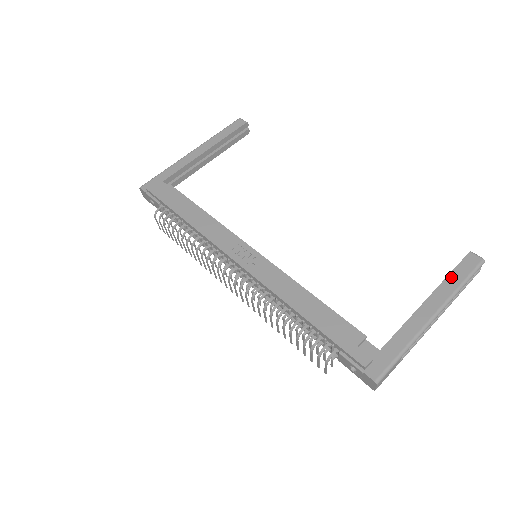
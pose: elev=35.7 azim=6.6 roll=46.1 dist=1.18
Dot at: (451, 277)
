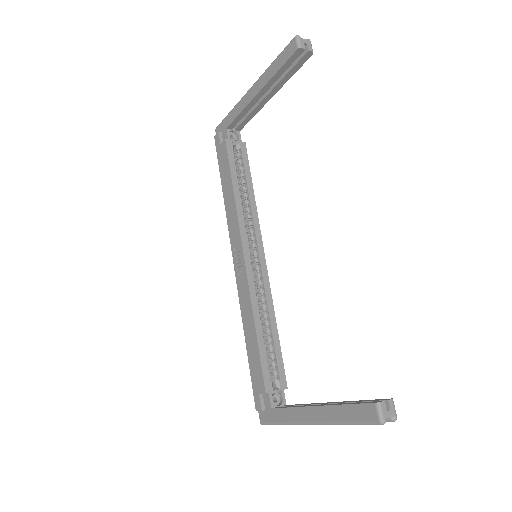
Dot at: (342, 408)
